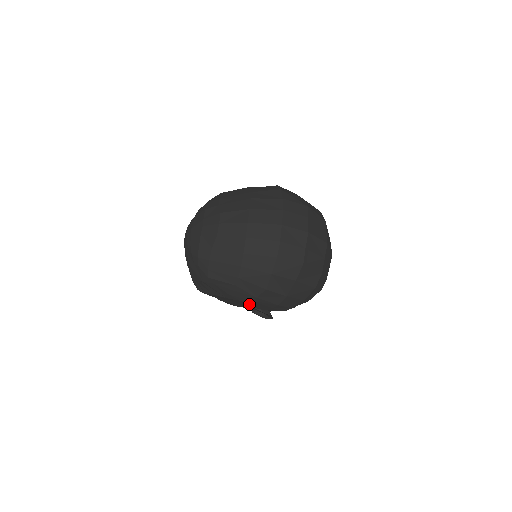
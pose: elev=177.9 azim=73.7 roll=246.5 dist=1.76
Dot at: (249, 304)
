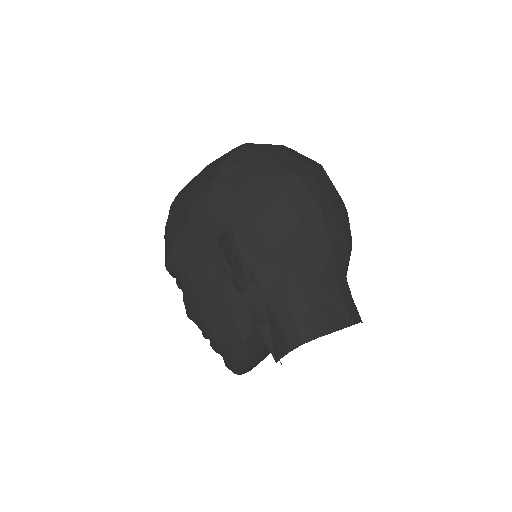
Dot at: (212, 219)
